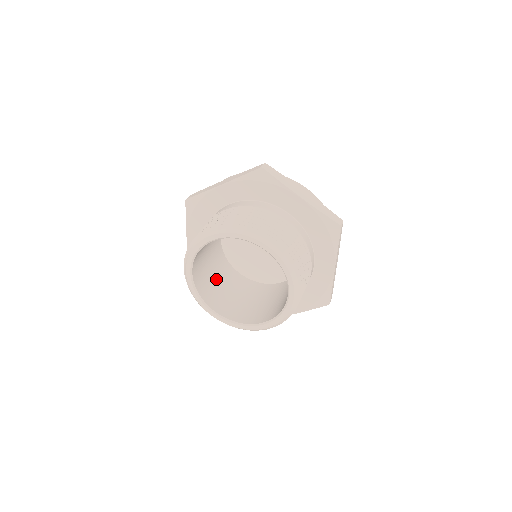
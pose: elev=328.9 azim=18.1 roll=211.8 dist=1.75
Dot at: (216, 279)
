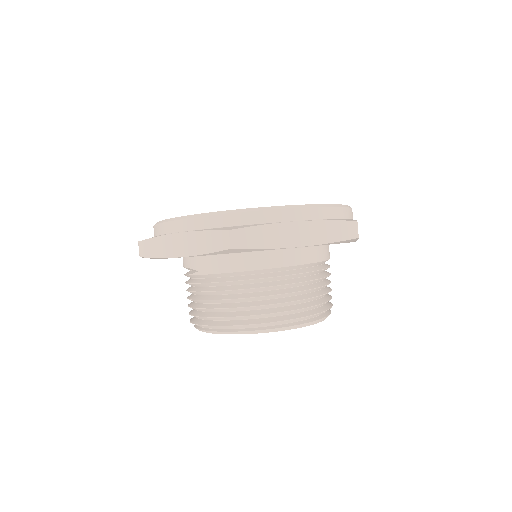
Dot at: occluded
